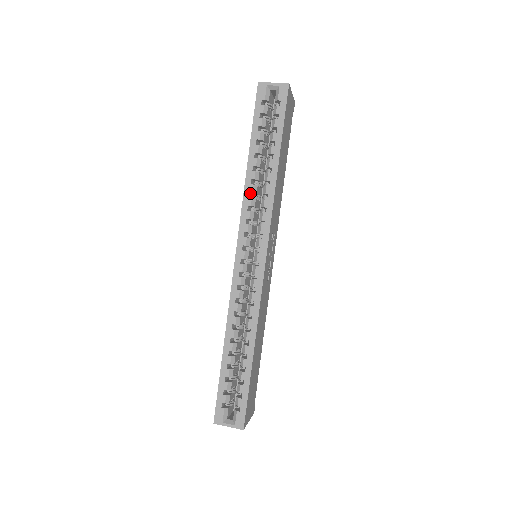
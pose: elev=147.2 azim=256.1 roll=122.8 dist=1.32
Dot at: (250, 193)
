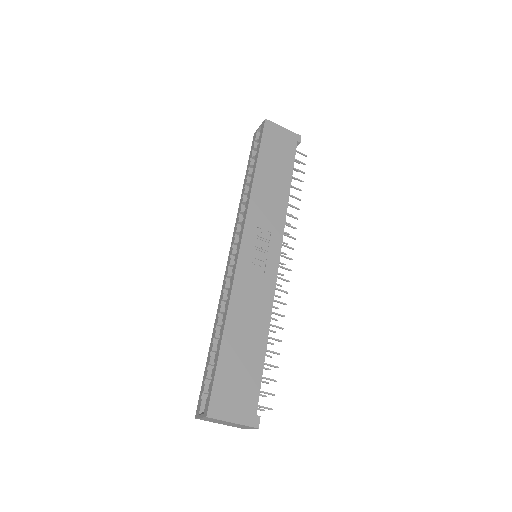
Dot at: (244, 205)
